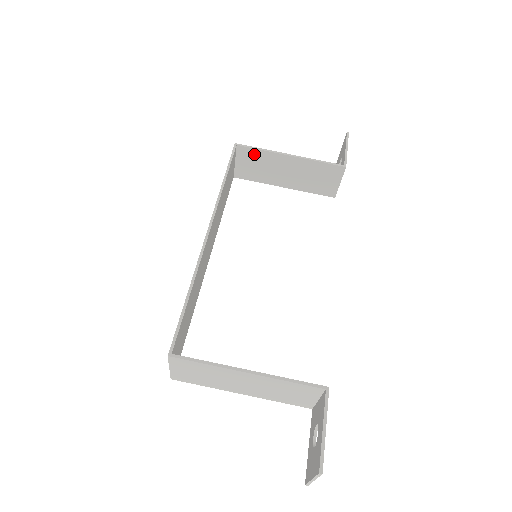
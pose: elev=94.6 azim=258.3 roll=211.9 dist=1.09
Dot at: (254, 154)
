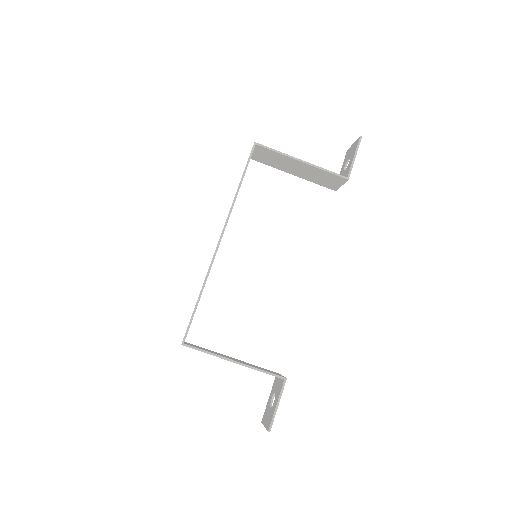
Dot at: (270, 153)
